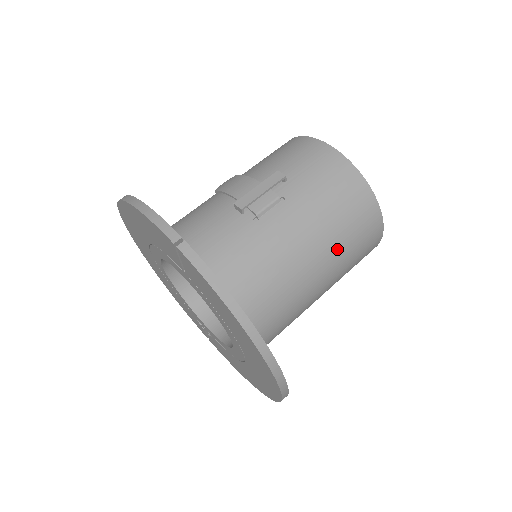
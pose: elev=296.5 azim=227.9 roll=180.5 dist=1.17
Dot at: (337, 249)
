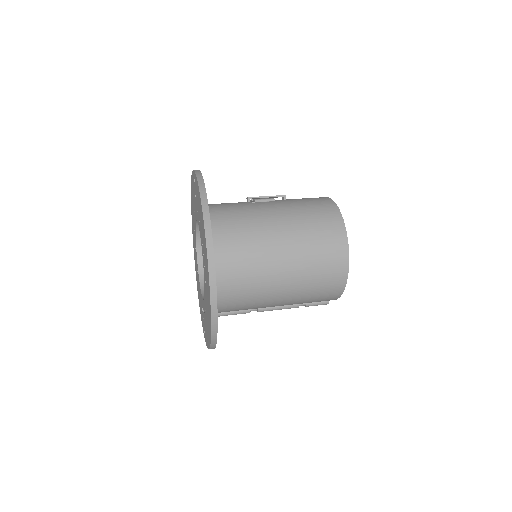
Dot at: (300, 232)
